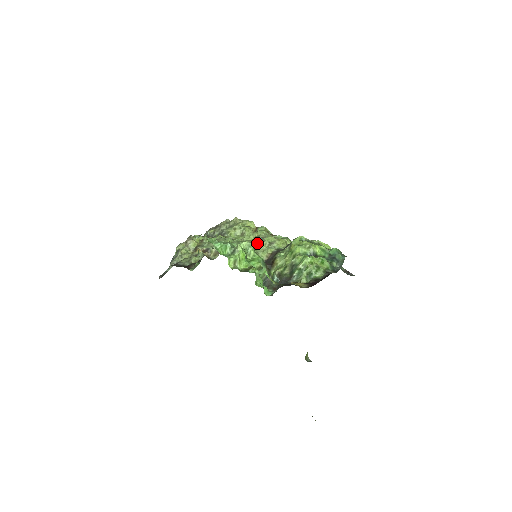
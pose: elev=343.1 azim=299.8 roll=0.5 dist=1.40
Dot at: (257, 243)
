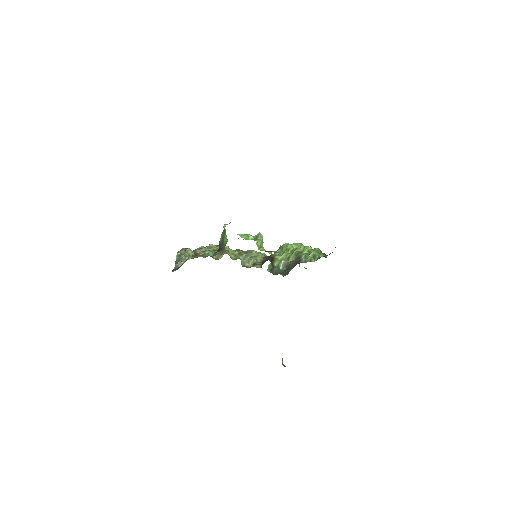
Dot at: (246, 254)
